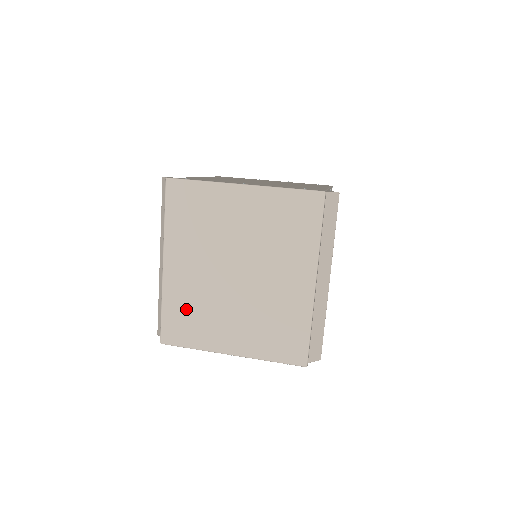
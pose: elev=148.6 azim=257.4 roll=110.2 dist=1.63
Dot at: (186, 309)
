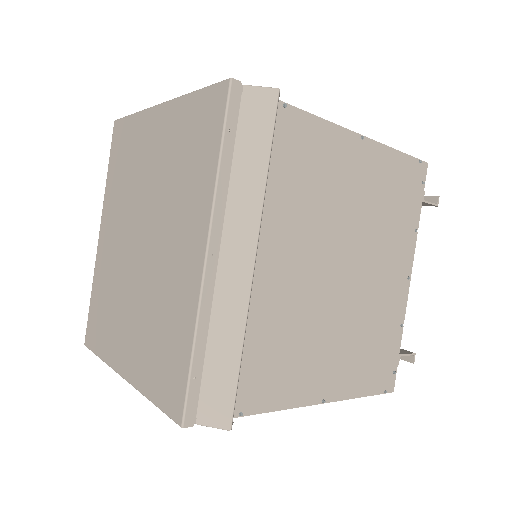
Dot at: (103, 297)
